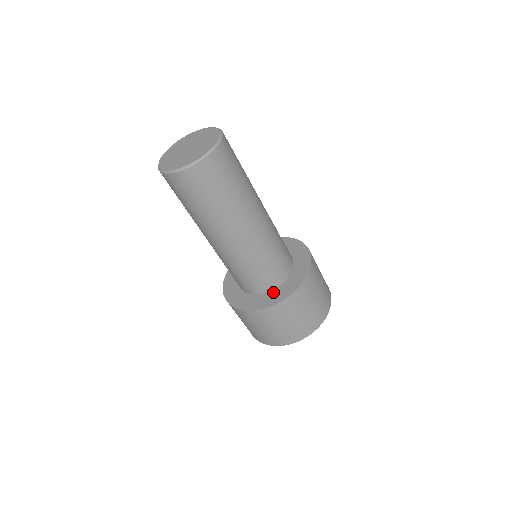
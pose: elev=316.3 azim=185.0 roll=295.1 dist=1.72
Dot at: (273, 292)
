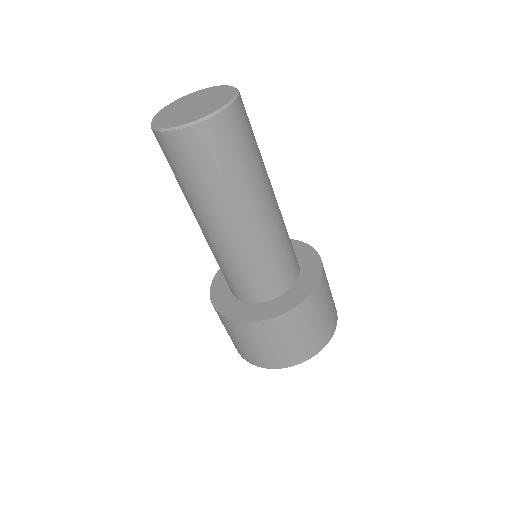
Dot at: (261, 305)
